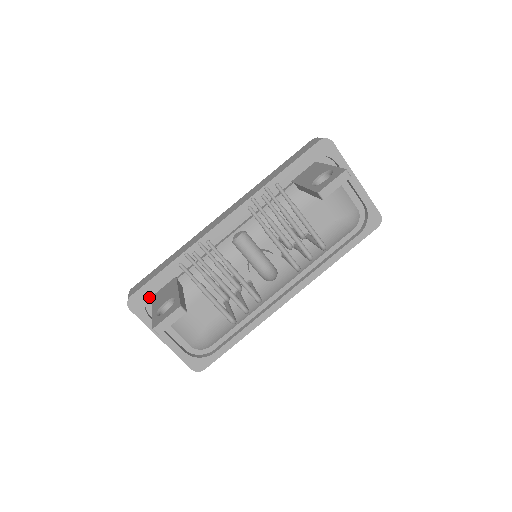
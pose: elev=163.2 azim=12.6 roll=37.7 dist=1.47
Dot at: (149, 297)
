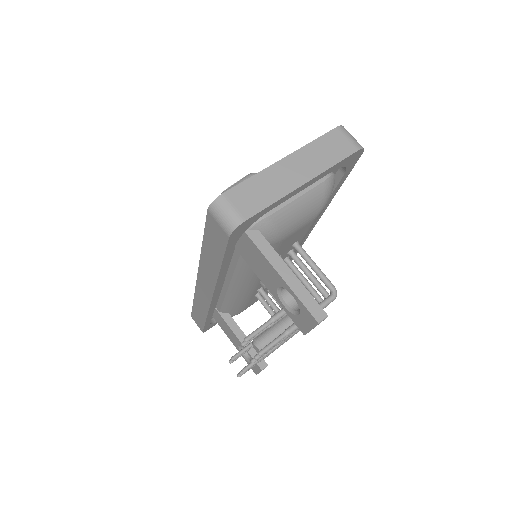
Dot at: occluded
